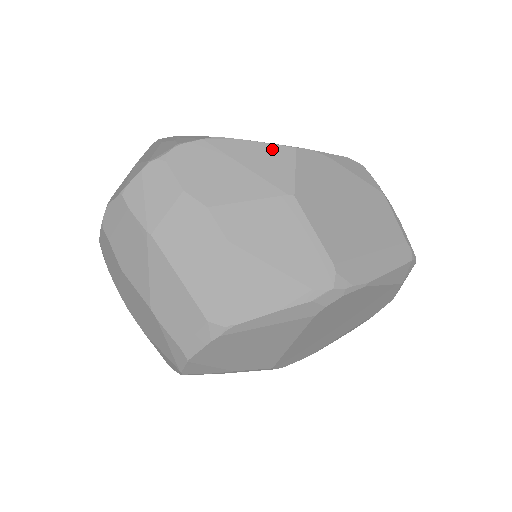
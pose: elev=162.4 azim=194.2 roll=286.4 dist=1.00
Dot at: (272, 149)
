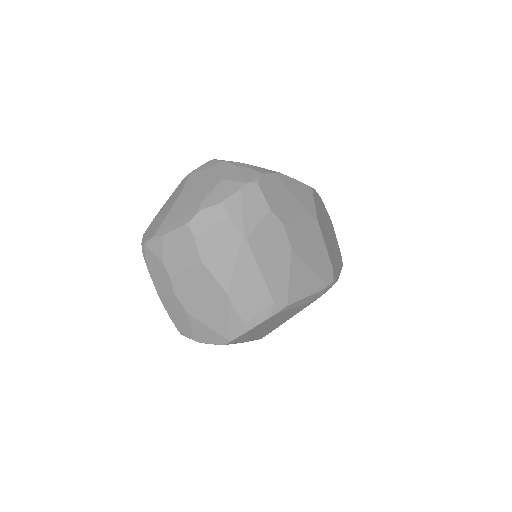
Dot at: (303, 187)
